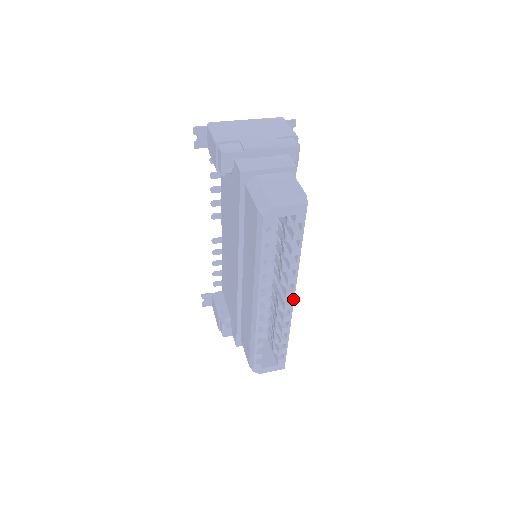
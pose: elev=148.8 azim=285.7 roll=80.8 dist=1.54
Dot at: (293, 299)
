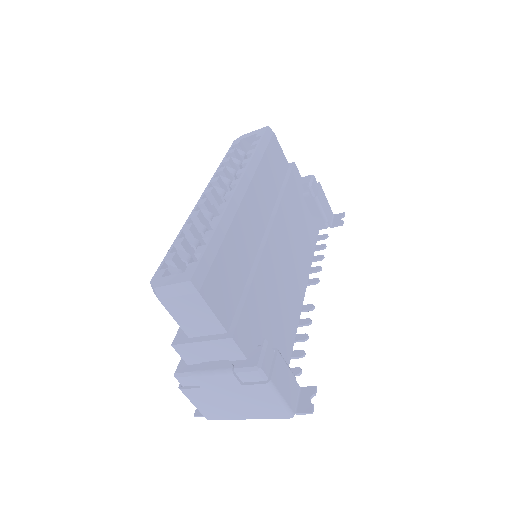
Dot at: (237, 186)
